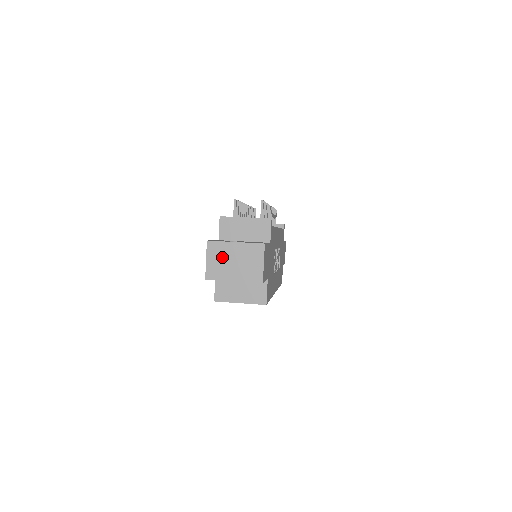
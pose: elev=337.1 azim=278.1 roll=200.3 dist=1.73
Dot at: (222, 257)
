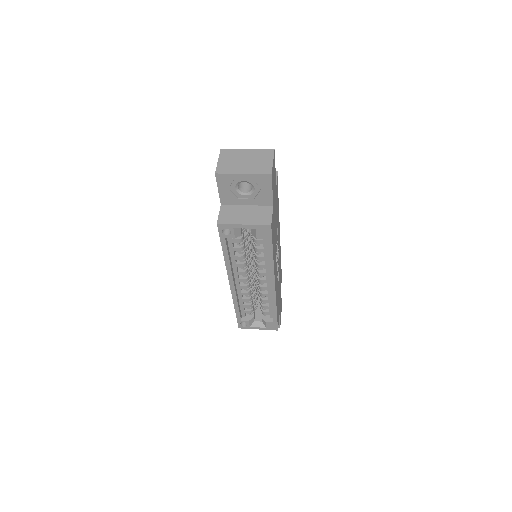
Dot at: (234, 158)
